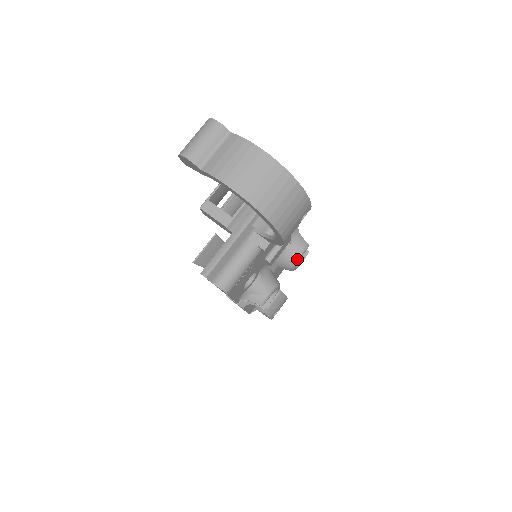
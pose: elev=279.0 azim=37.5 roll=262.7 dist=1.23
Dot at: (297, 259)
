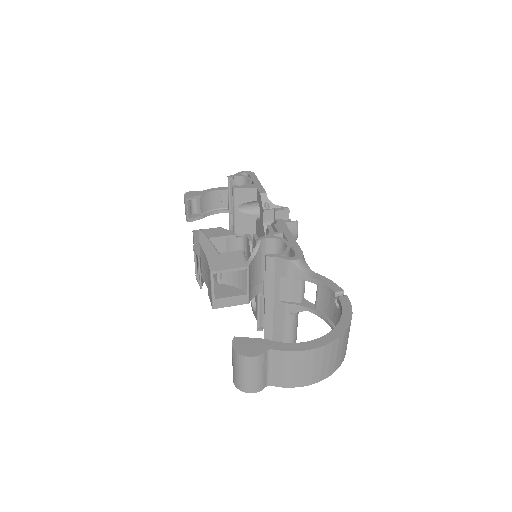
Dot at: (296, 239)
